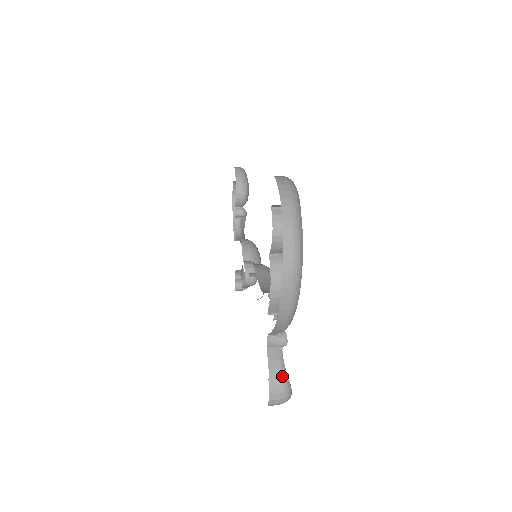
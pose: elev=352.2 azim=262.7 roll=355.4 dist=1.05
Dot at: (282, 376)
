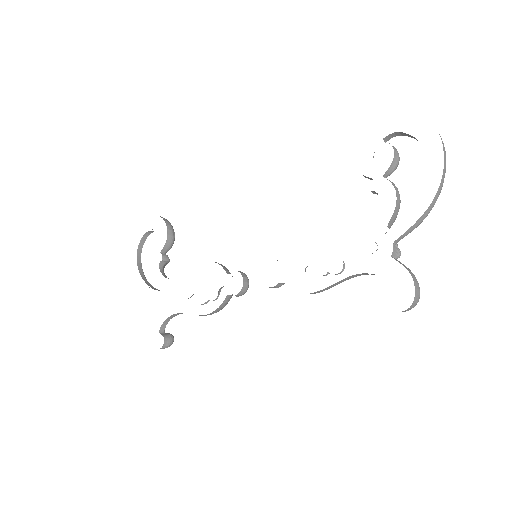
Dot at: (414, 275)
